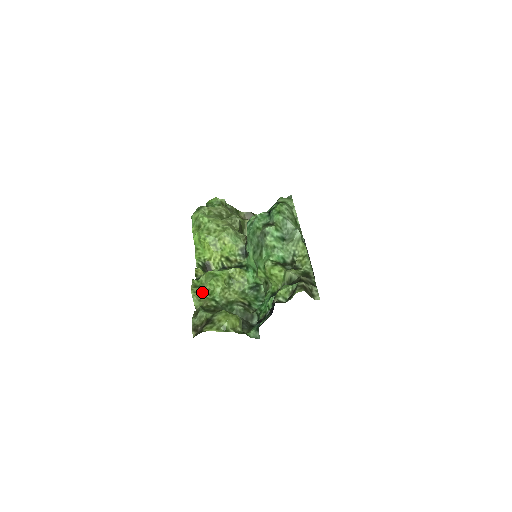
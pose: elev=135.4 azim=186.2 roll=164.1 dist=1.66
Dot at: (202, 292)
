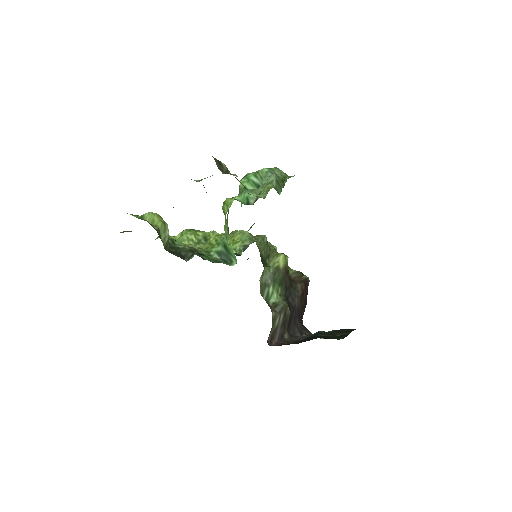
Dot at: (171, 239)
